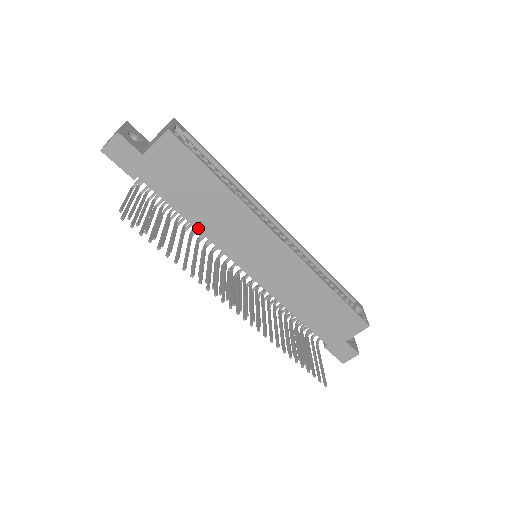
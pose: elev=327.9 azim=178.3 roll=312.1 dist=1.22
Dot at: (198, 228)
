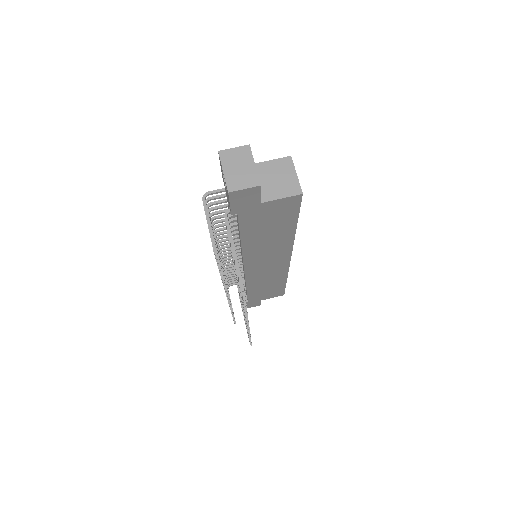
Dot at: (243, 247)
